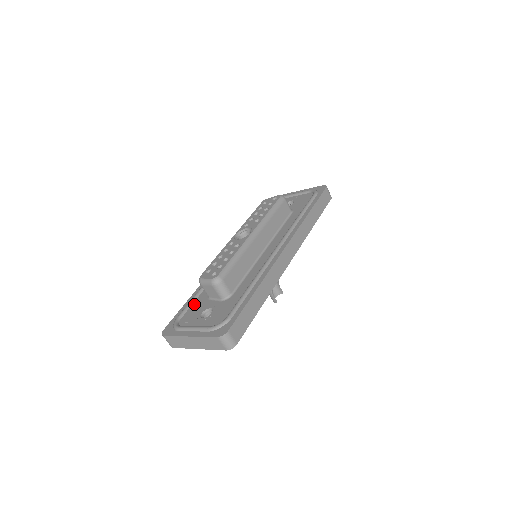
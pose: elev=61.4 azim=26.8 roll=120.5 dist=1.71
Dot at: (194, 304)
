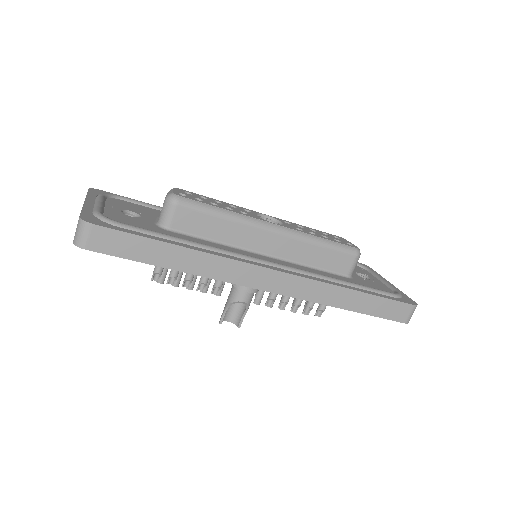
Dot at: (148, 208)
